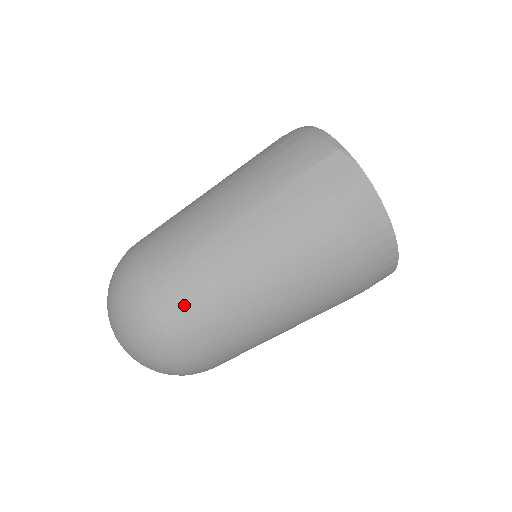
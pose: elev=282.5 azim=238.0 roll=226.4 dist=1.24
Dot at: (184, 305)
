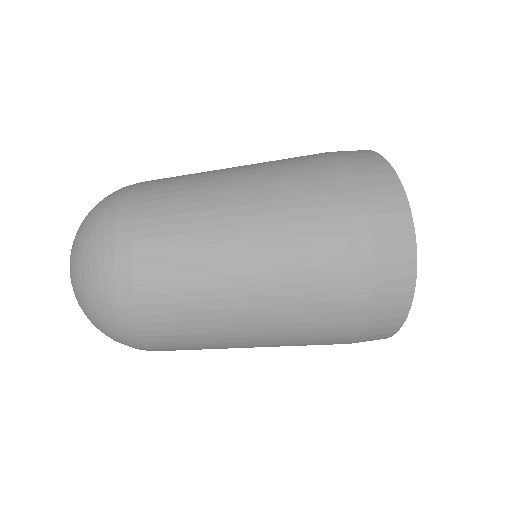
Dot at: occluded
